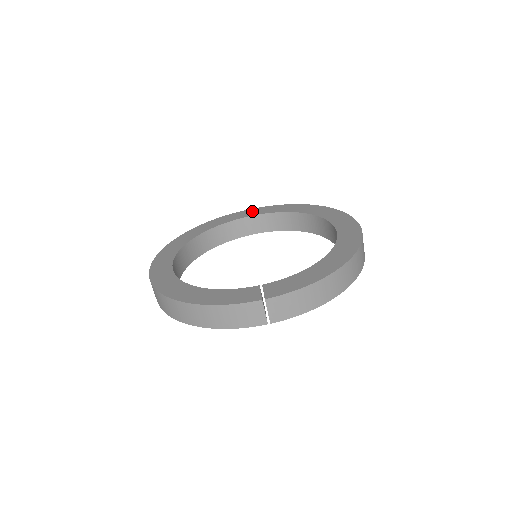
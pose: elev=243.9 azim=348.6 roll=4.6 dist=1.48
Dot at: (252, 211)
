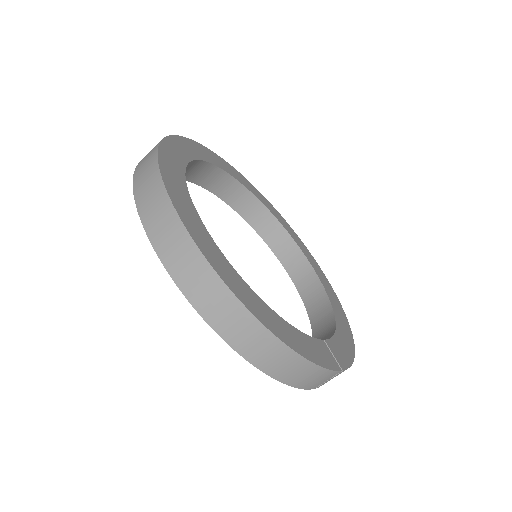
Dot at: (217, 158)
